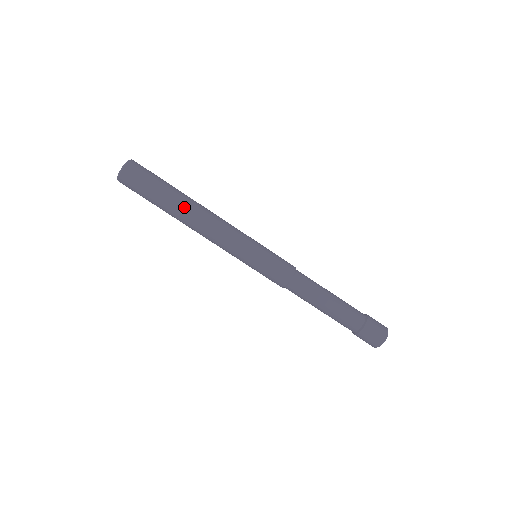
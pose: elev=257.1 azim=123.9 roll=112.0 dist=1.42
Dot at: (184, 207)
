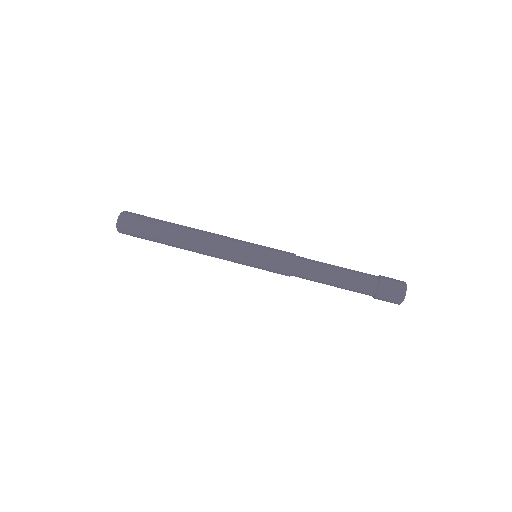
Dot at: (180, 227)
